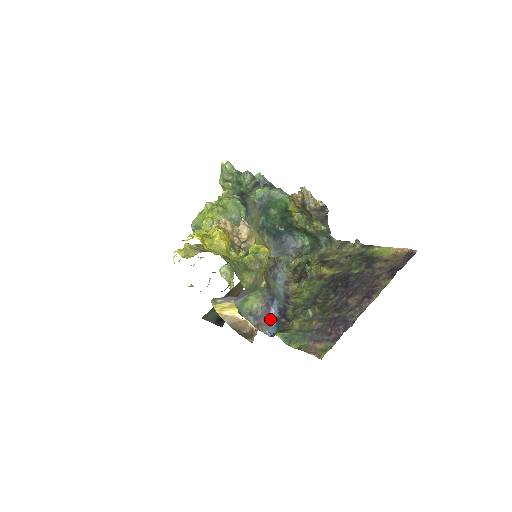
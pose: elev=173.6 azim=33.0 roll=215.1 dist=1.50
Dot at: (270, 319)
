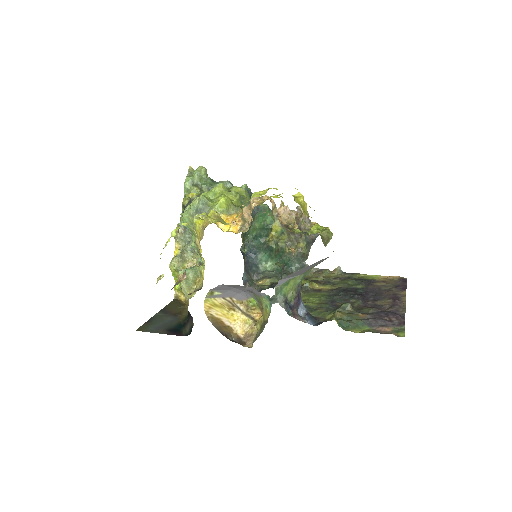
Dot at: (298, 313)
